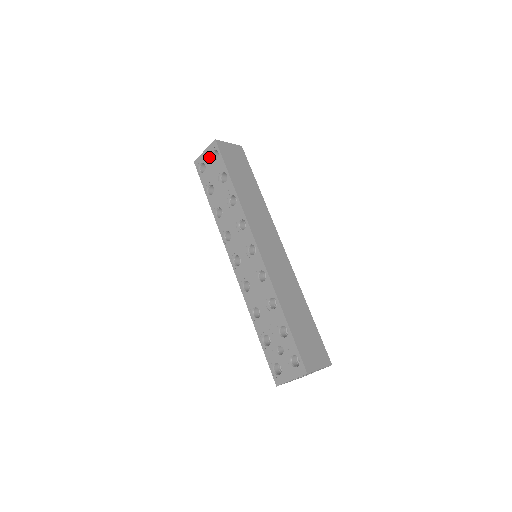
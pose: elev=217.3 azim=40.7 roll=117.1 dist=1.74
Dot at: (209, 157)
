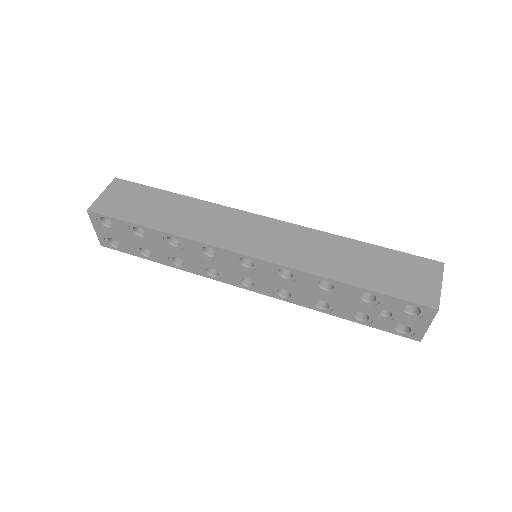
Dot at: (105, 230)
